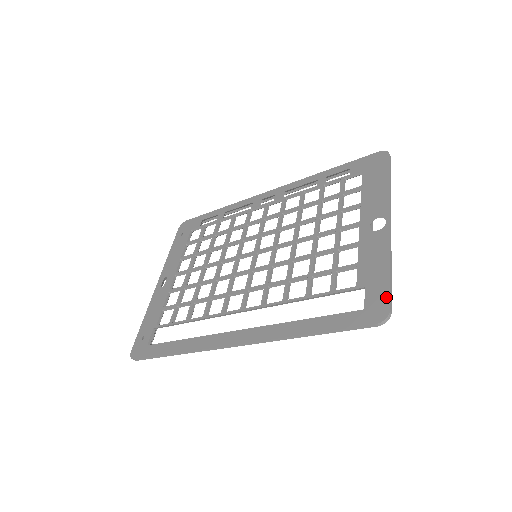
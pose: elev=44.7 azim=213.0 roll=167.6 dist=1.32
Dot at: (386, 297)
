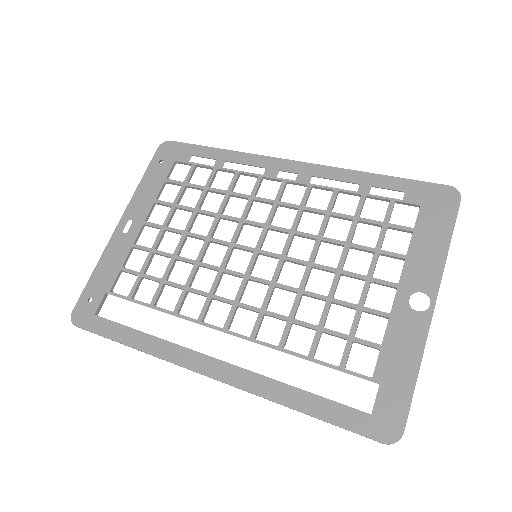
Dot at: (404, 414)
